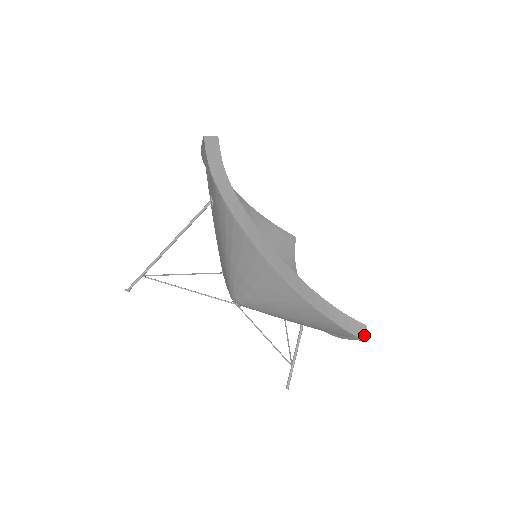
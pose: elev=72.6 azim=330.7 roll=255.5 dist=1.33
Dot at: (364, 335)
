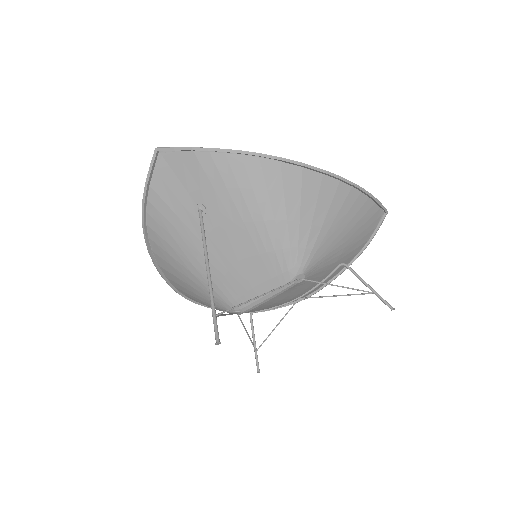
Dot at: occluded
